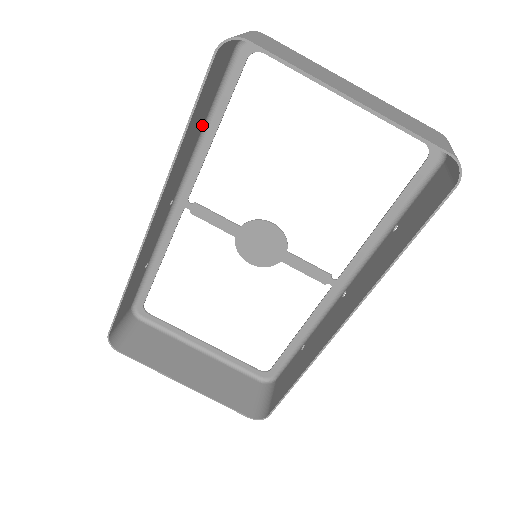
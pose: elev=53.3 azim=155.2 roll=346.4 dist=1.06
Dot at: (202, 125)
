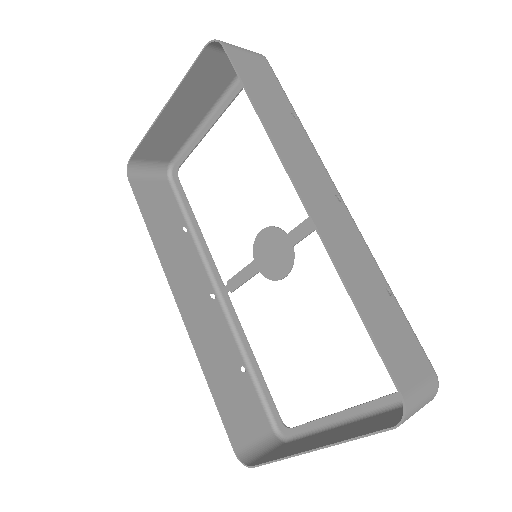
Dot at: (187, 231)
